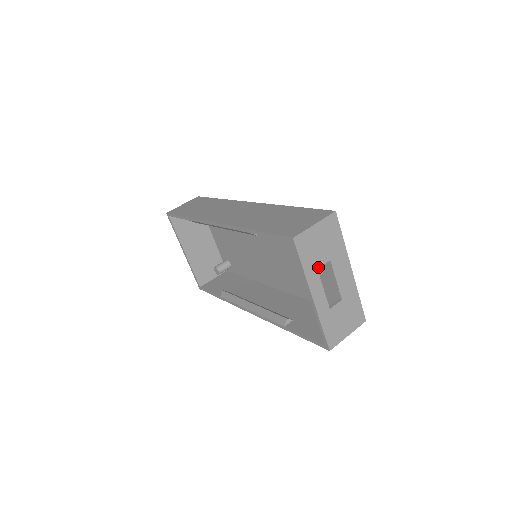
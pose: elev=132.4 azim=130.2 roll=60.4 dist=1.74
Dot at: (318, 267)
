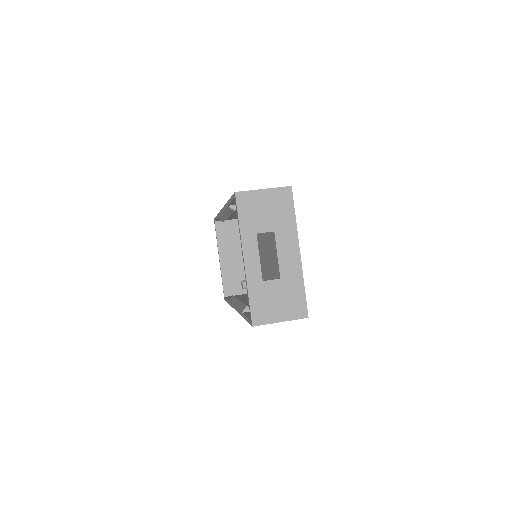
Dot at: (258, 232)
